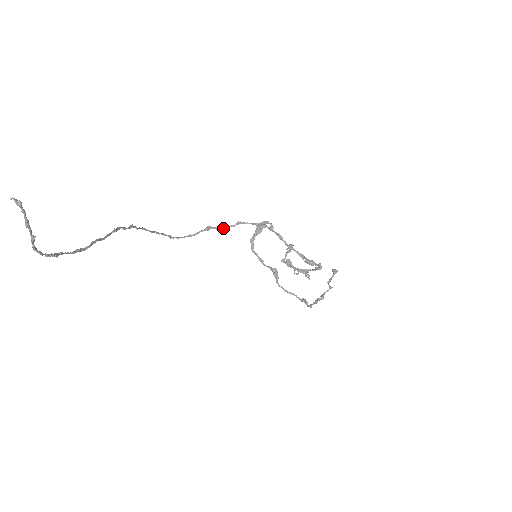
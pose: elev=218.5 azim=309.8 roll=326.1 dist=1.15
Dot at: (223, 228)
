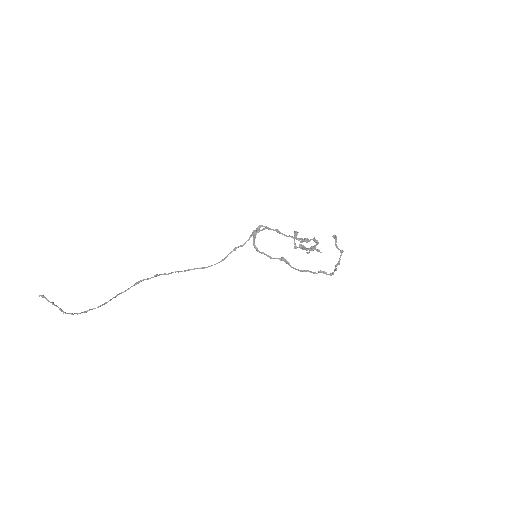
Dot at: (243, 244)
